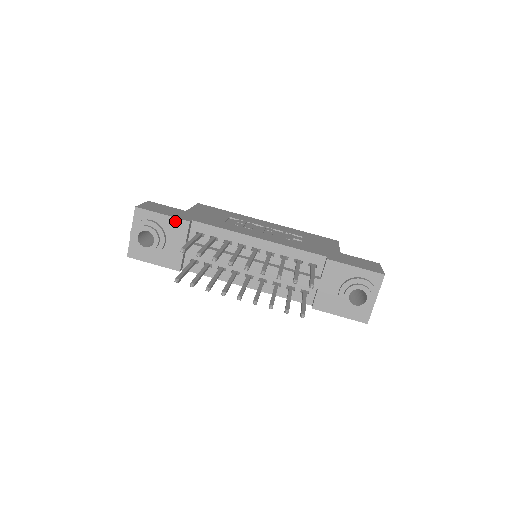
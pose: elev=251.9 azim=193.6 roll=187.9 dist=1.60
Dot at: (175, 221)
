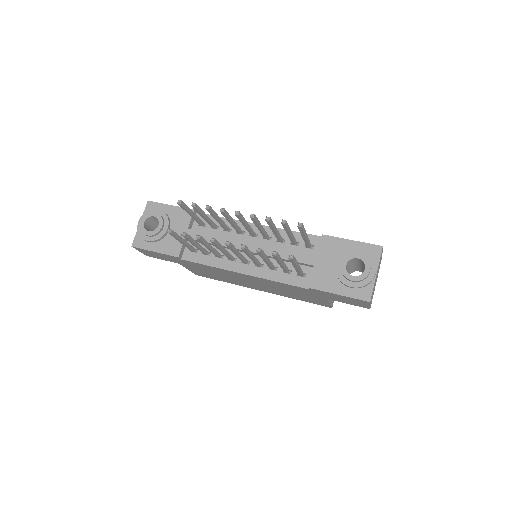
Dot at: (181, 210)
